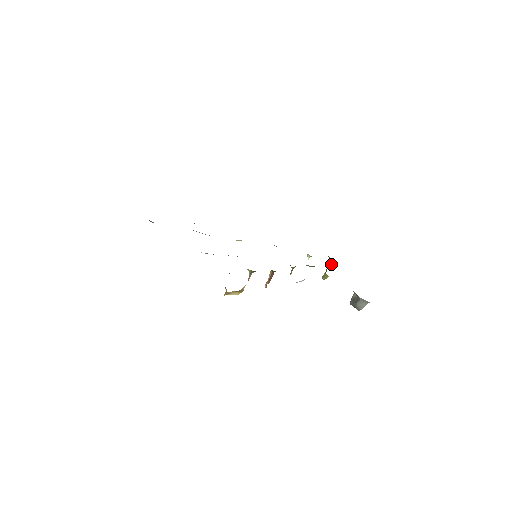
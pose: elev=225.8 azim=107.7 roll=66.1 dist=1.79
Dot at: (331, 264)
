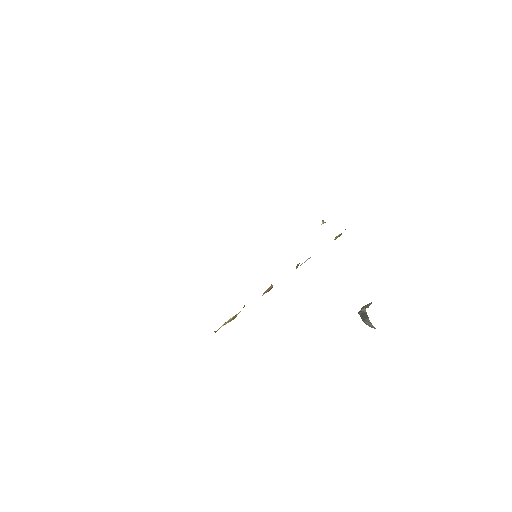
Dot at: occluded
